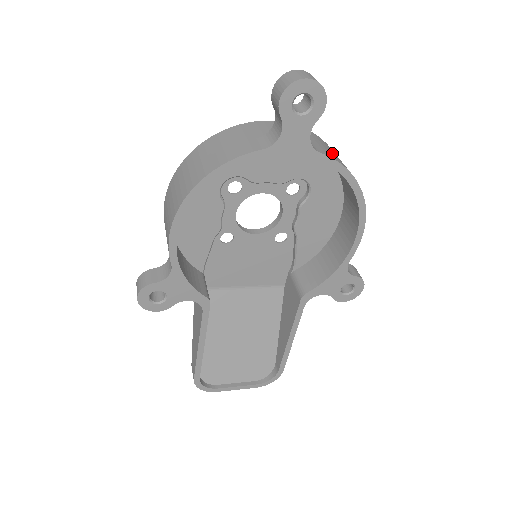
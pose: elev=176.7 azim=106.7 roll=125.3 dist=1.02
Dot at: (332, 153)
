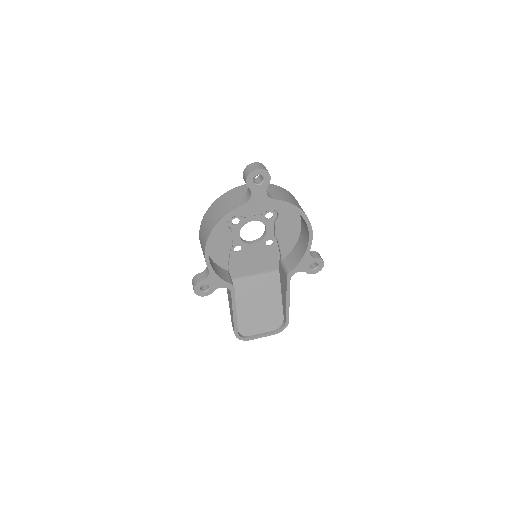
Dot at: (283, 196)
